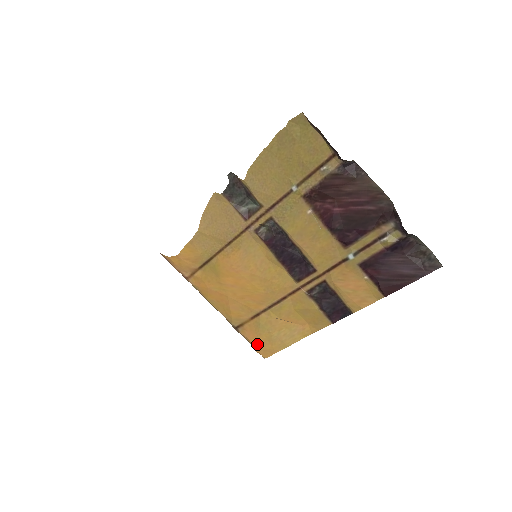
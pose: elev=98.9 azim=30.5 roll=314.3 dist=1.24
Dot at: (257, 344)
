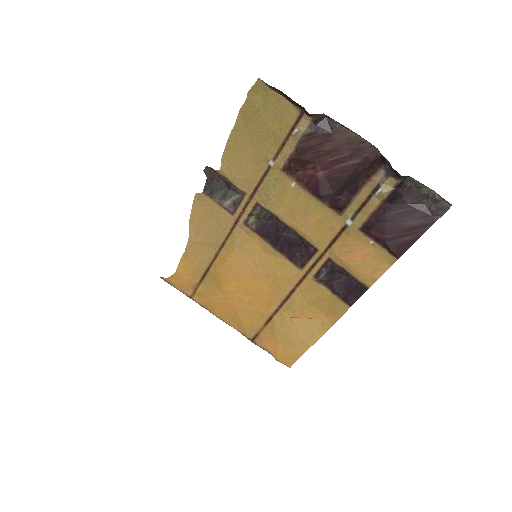
Dot at: (277, 352)
